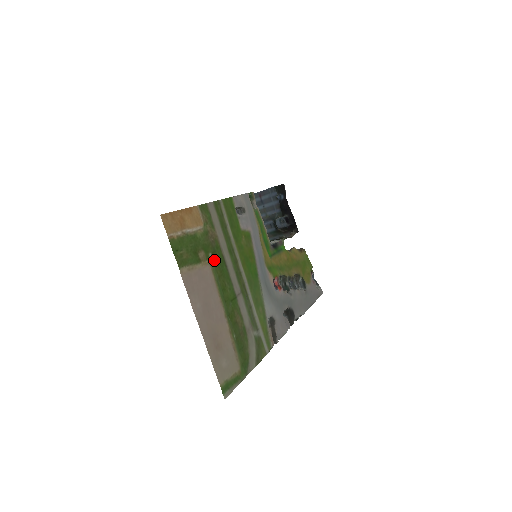
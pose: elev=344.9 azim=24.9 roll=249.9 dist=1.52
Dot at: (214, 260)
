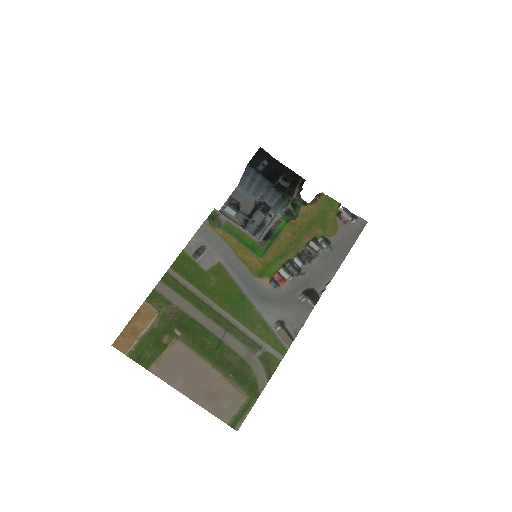
Dot at: (182, 331)
